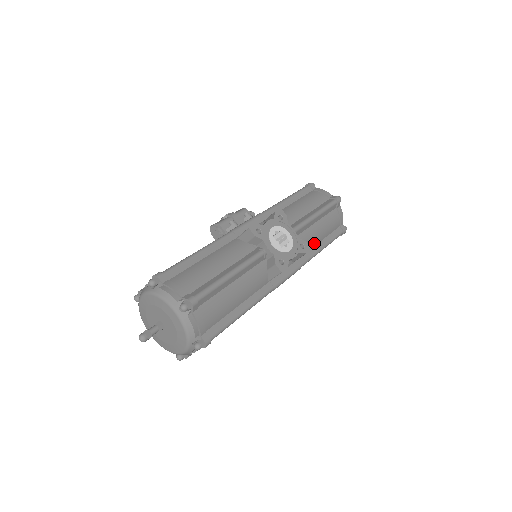
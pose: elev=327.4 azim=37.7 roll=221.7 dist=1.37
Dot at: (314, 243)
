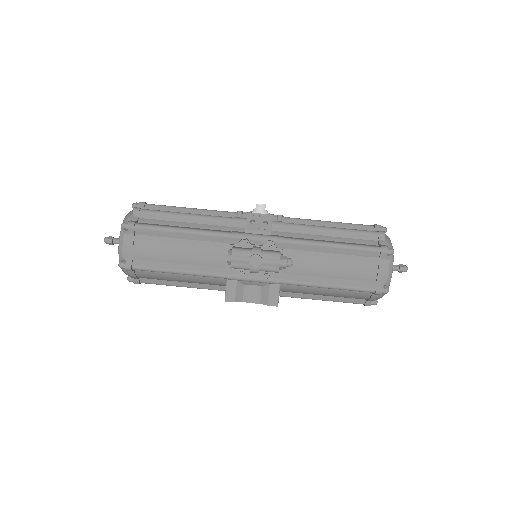
Dot at: occluded
